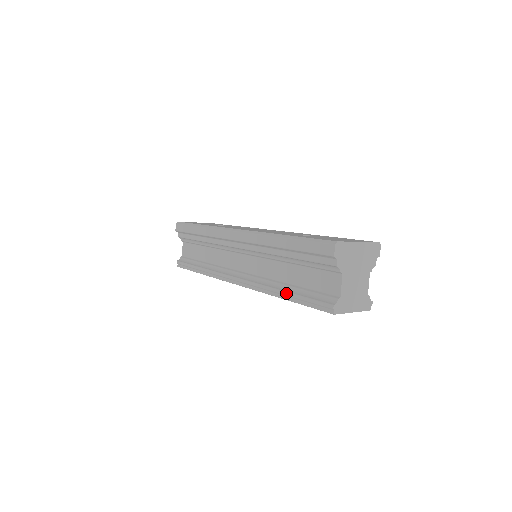
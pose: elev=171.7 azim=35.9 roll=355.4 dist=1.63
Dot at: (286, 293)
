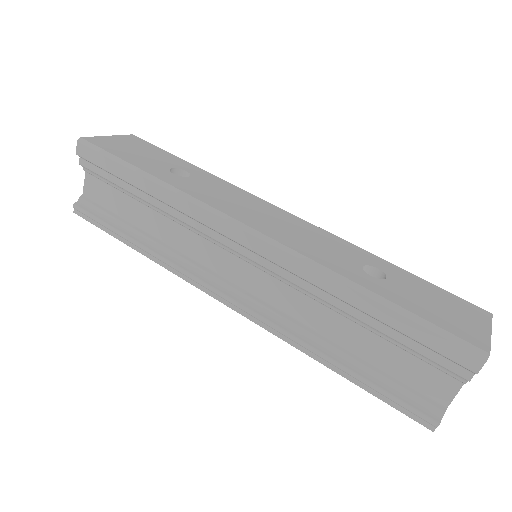
Dot at: (342, 367)
